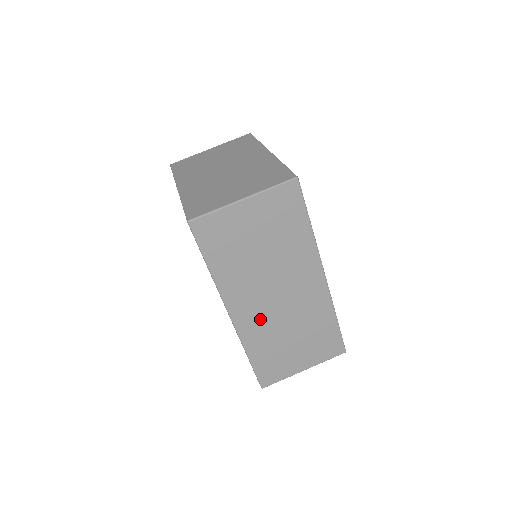
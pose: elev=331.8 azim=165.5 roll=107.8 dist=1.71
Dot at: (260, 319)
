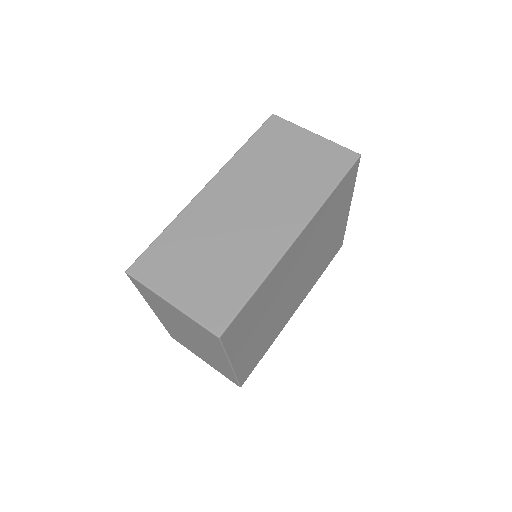
Dot at: (216, 211)
